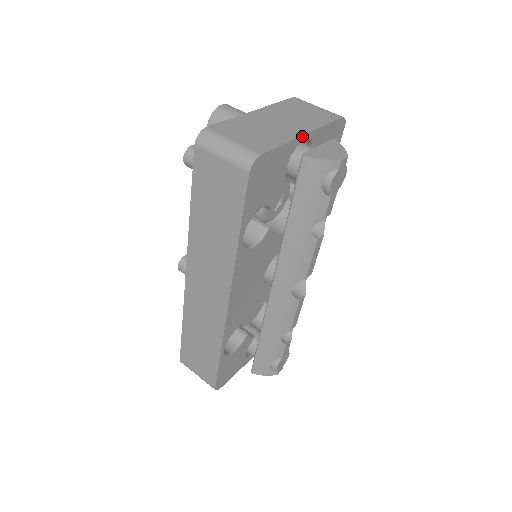
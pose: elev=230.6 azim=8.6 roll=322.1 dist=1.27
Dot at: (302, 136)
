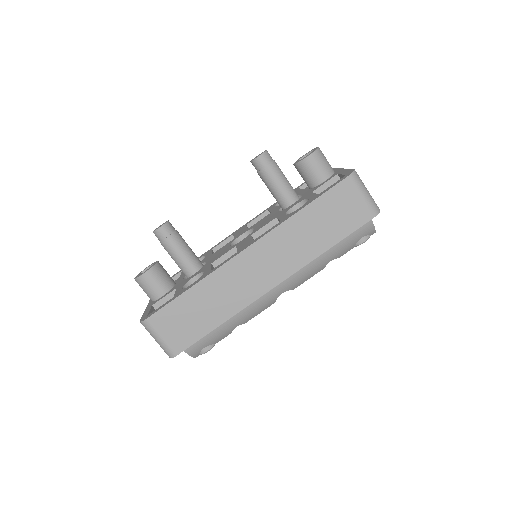
Dot at: occluded
